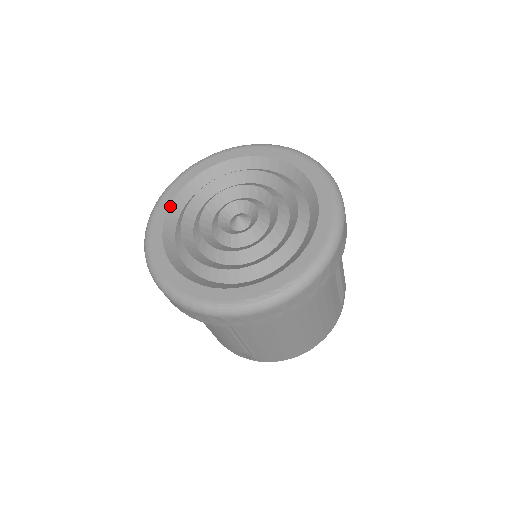
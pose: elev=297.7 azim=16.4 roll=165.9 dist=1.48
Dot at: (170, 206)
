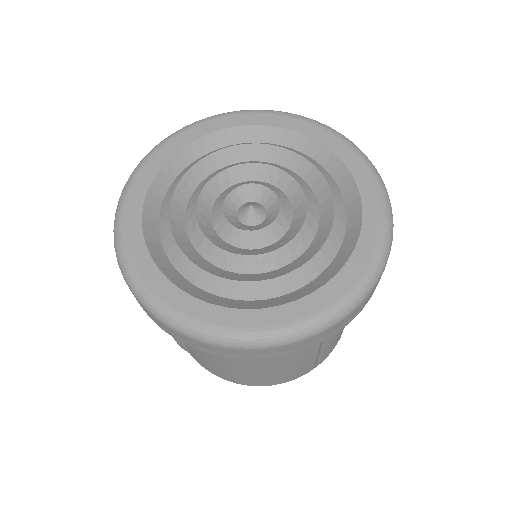
Dot at: (195, 140)
